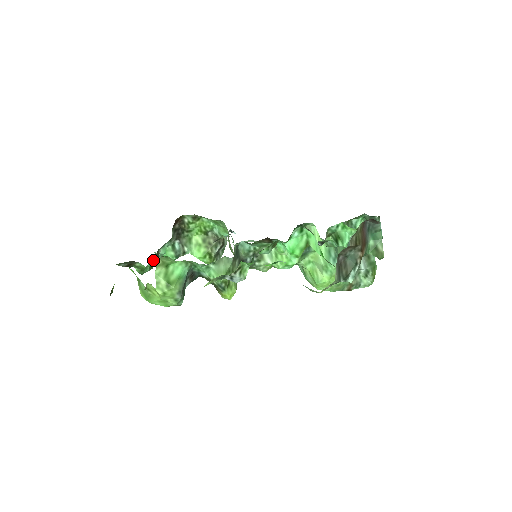
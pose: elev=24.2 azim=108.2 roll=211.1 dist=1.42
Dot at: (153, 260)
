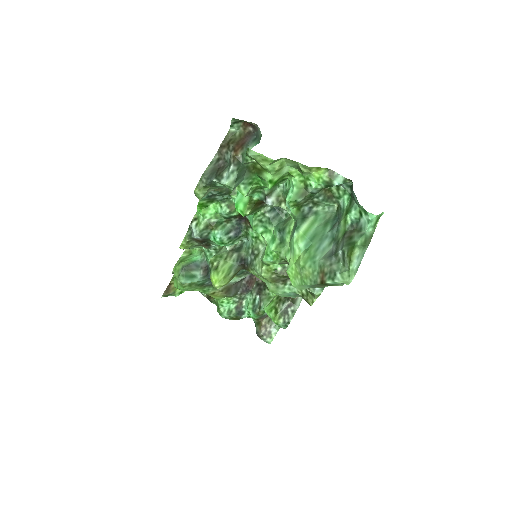
Dot at: (233, 306)
